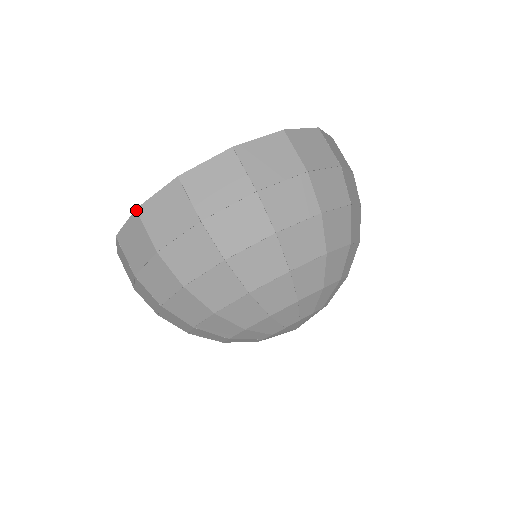
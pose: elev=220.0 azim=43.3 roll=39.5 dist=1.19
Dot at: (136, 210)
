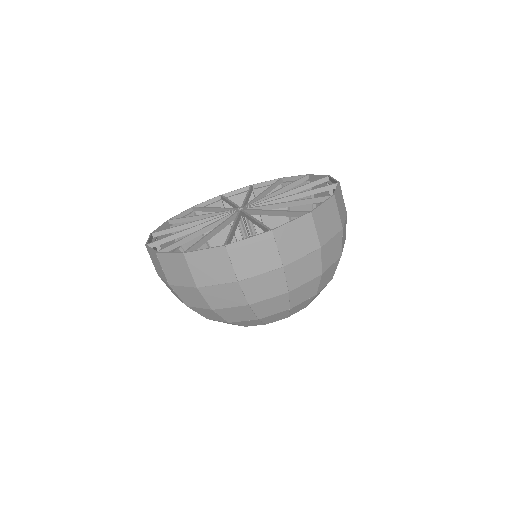
Dot at: (226, 246)
